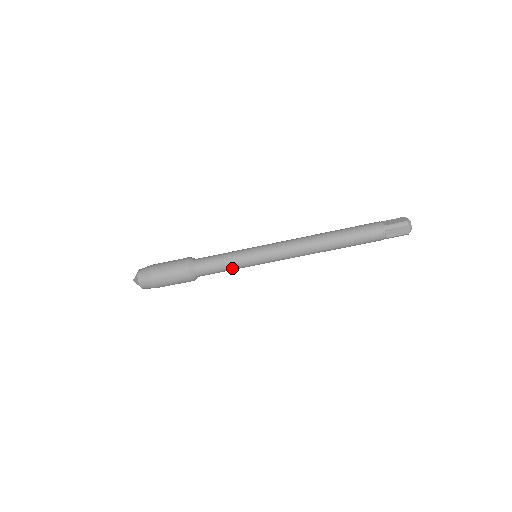
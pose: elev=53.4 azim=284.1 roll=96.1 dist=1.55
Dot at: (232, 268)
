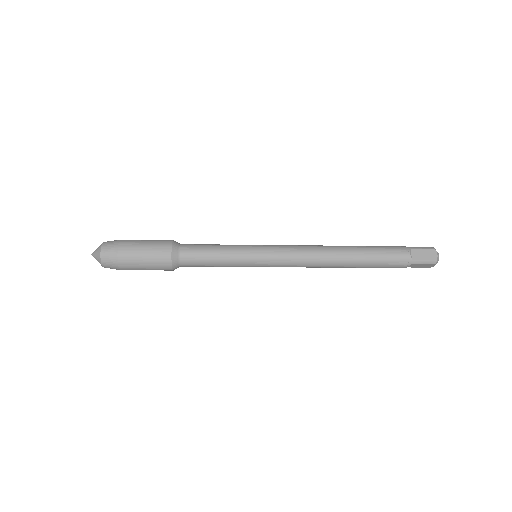
Dot at: (225, 266)
